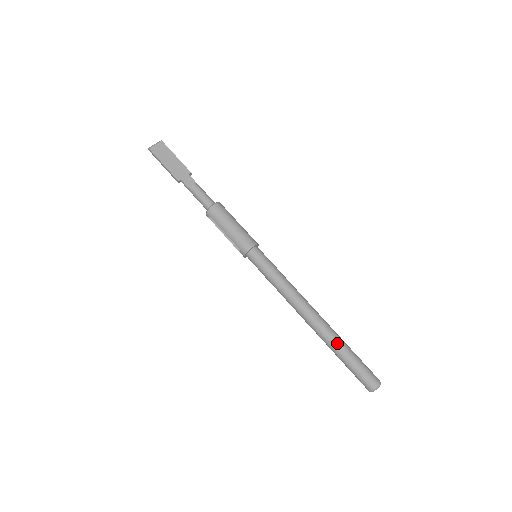
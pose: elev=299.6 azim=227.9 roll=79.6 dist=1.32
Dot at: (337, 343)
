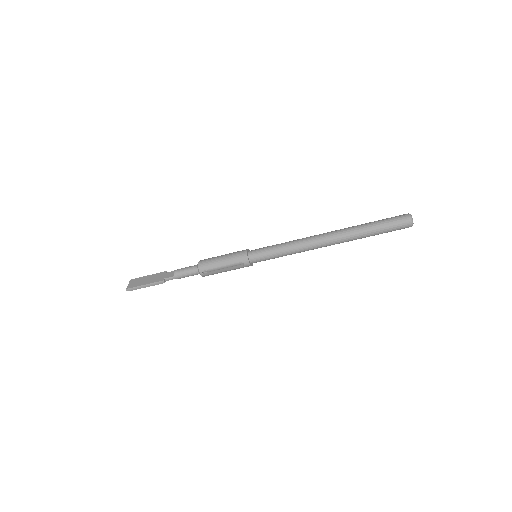
Dot at: (358, 227)
